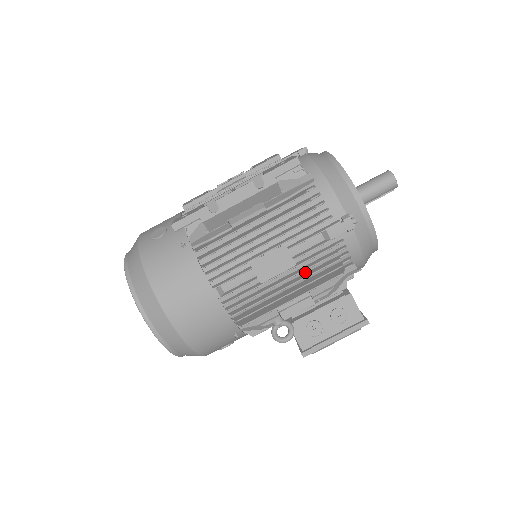
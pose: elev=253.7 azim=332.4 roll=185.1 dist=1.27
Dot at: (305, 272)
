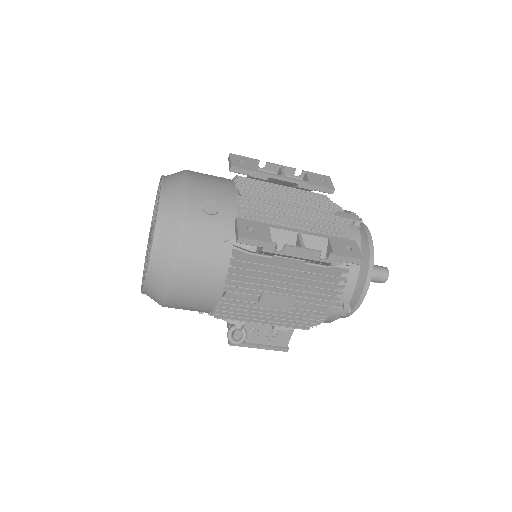
Dot at: occluded
